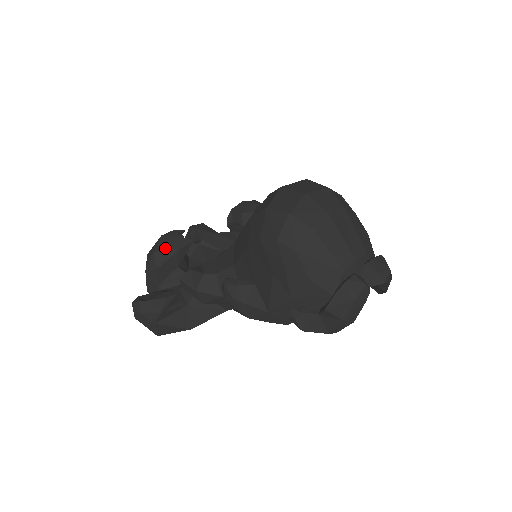
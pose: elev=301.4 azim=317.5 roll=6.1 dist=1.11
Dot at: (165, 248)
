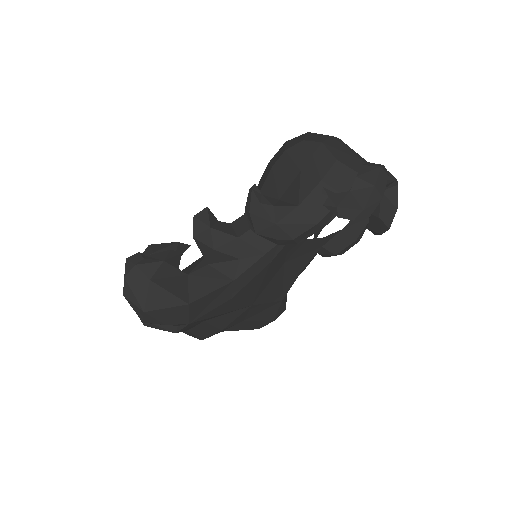
Dot at: (162, 243)
